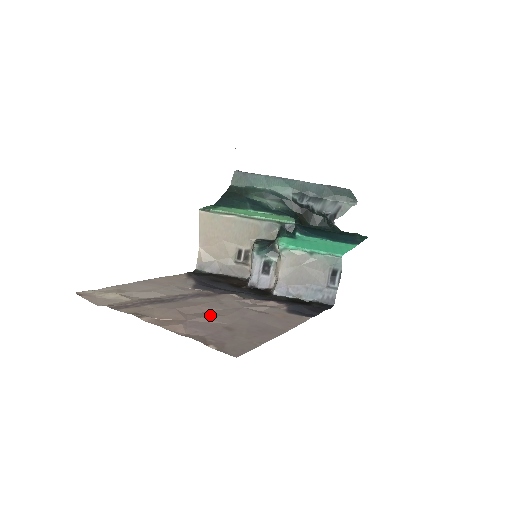
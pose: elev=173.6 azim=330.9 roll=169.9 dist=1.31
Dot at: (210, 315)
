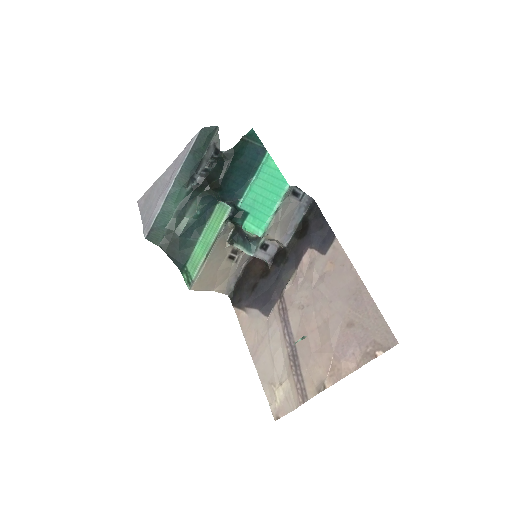
Dot at: (326, 329)
